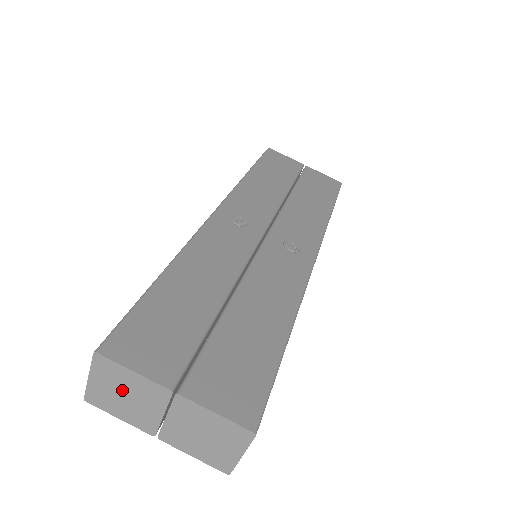
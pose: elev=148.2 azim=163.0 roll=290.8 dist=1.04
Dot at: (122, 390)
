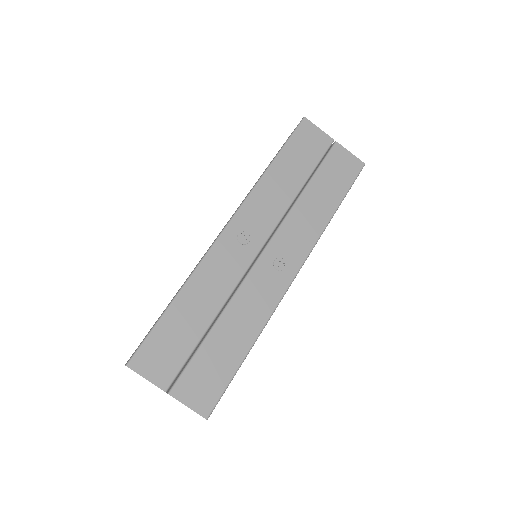
Dot at: occluded
